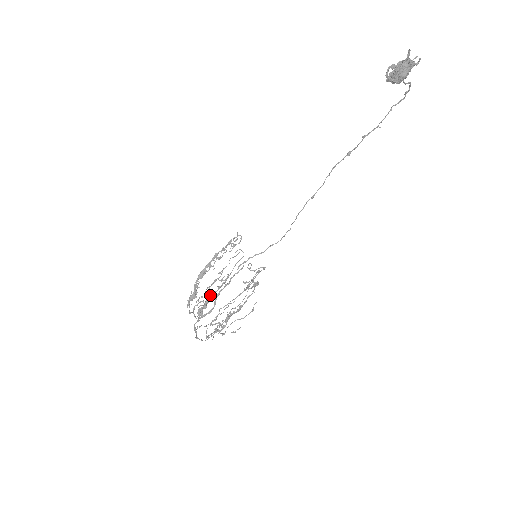
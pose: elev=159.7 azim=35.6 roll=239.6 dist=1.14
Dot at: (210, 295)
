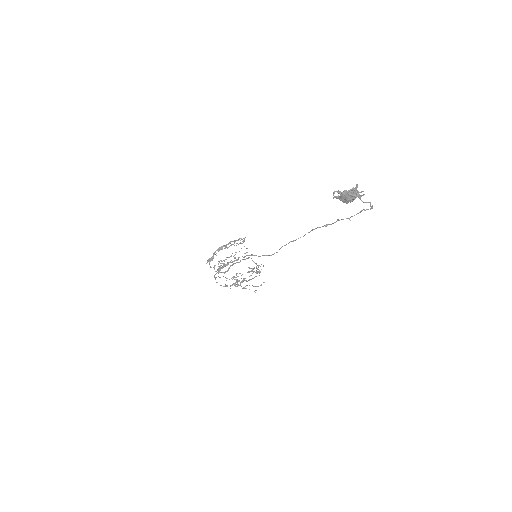
Dot at: (227, 263)
